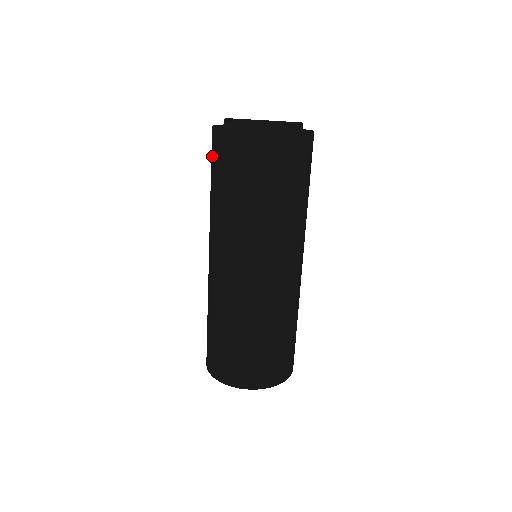
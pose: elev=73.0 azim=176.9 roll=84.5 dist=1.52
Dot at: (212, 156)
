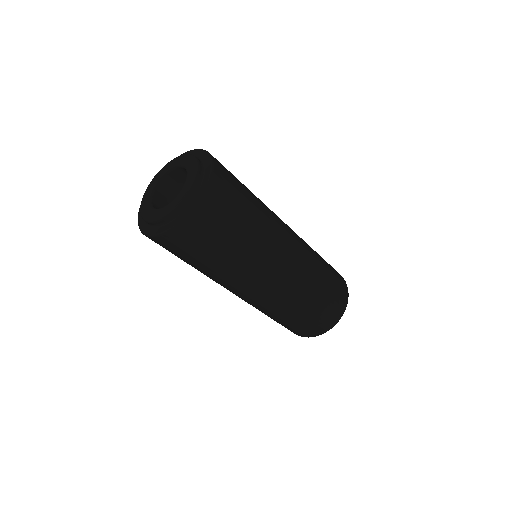
Dot at: occluded
